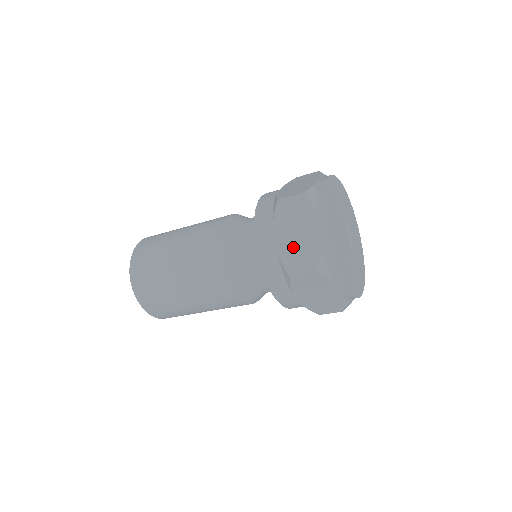
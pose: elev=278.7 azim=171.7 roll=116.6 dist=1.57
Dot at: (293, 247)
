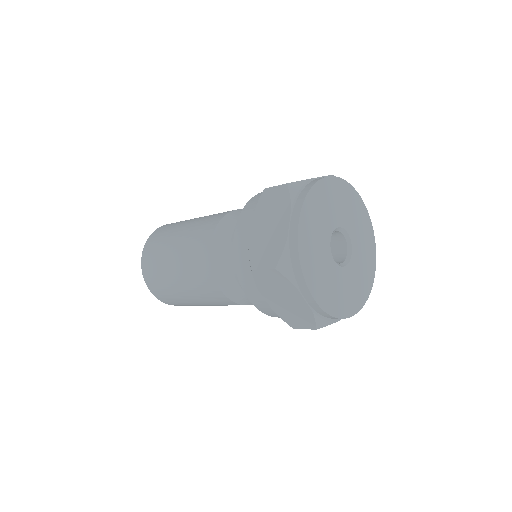
Dot at: (286, 309)
